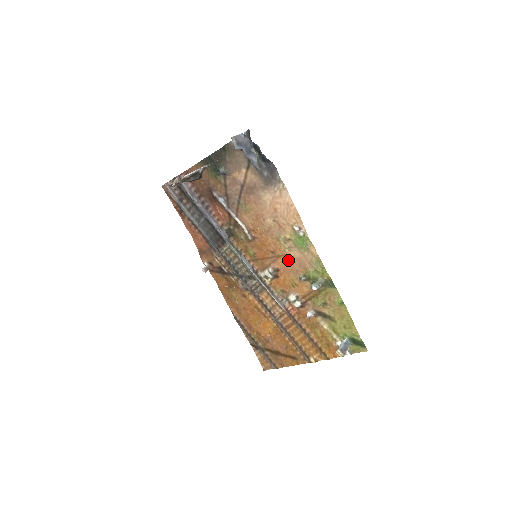
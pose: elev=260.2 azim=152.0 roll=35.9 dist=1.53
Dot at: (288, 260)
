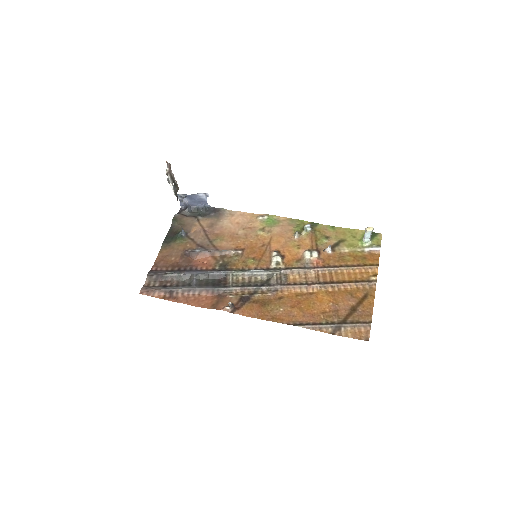
Dot at: (277, 238)
